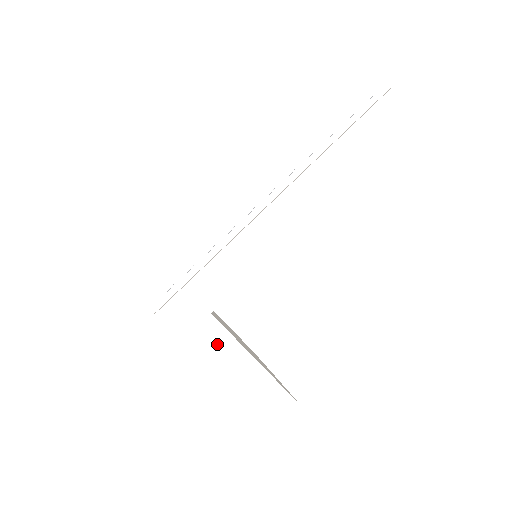
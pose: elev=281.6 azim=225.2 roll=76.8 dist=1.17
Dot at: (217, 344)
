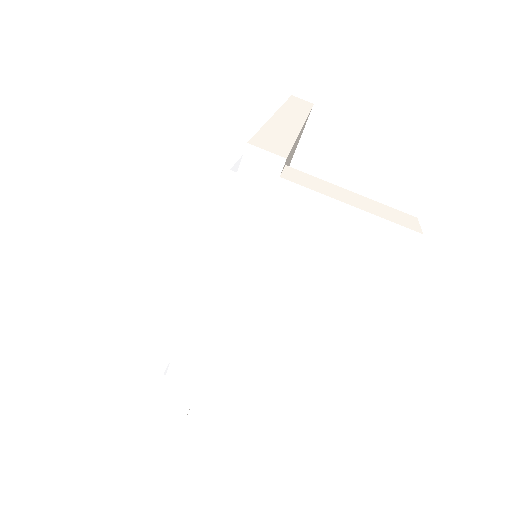
Dot at: (311, 181)
